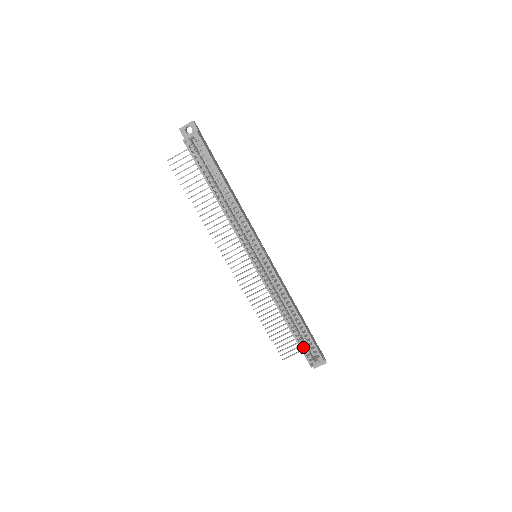
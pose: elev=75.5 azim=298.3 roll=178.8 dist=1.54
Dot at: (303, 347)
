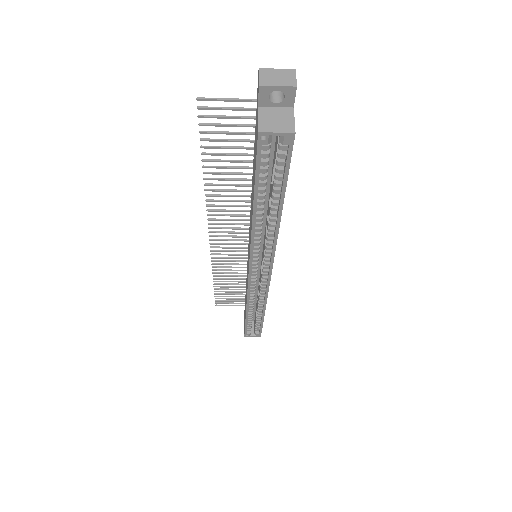
Dot at: (248, 324)
